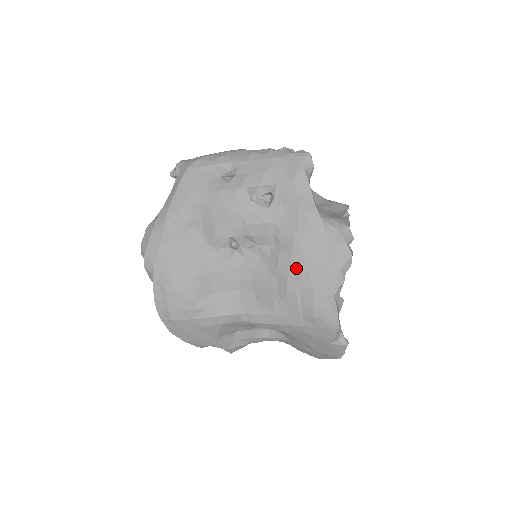
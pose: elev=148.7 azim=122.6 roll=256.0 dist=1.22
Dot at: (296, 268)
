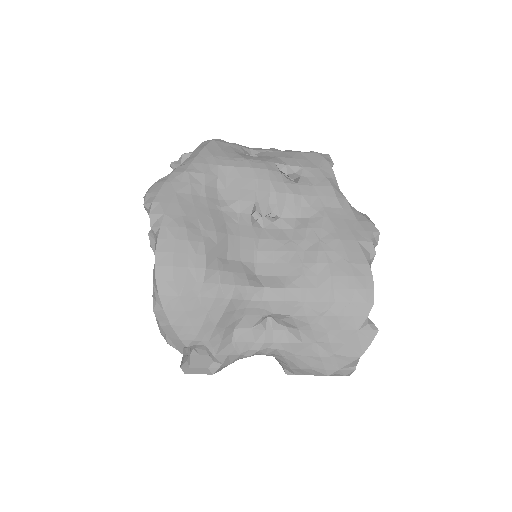
Dot at: (327, 236)
